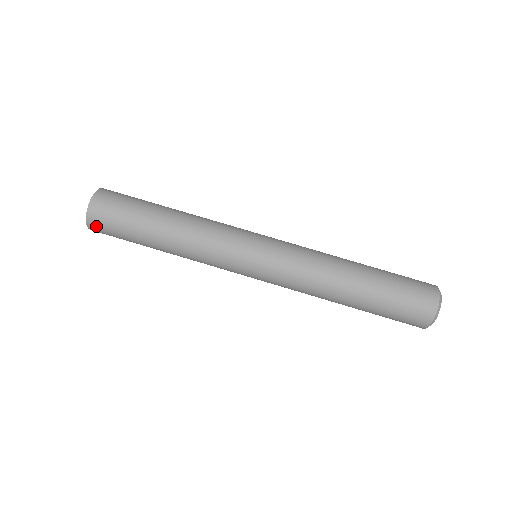
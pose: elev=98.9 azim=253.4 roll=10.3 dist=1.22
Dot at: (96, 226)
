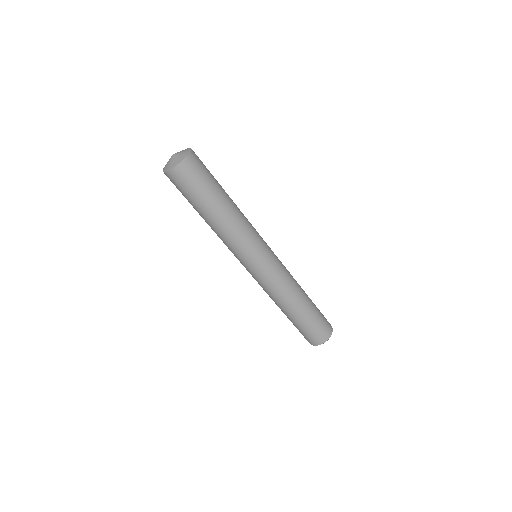
Dot at: (180, 173)
